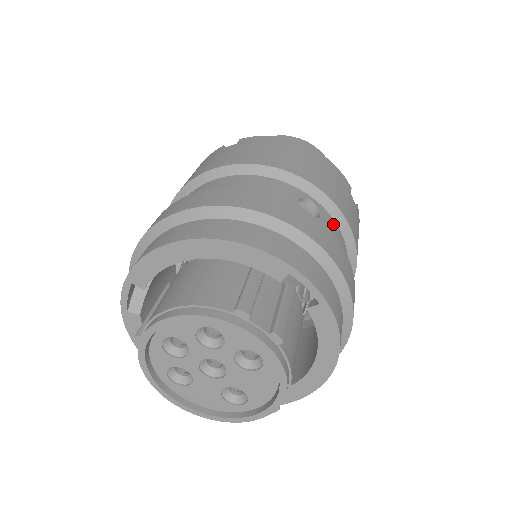
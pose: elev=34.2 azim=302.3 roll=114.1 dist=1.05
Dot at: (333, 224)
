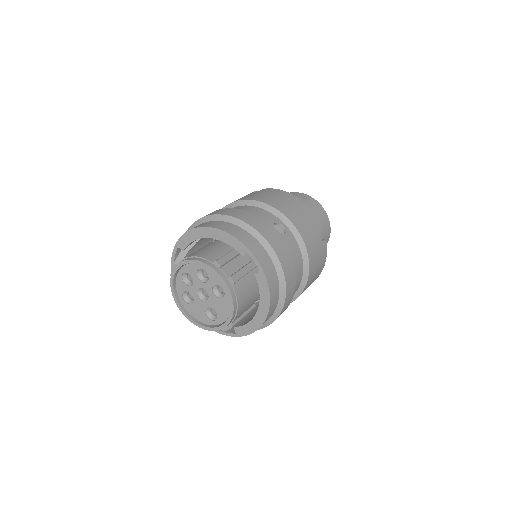
Dot at: (294, 241)
